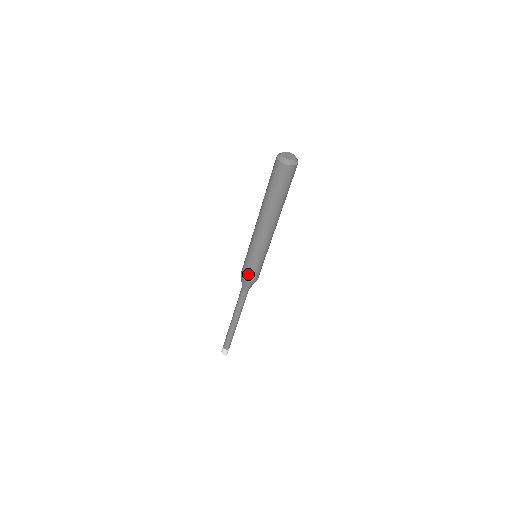
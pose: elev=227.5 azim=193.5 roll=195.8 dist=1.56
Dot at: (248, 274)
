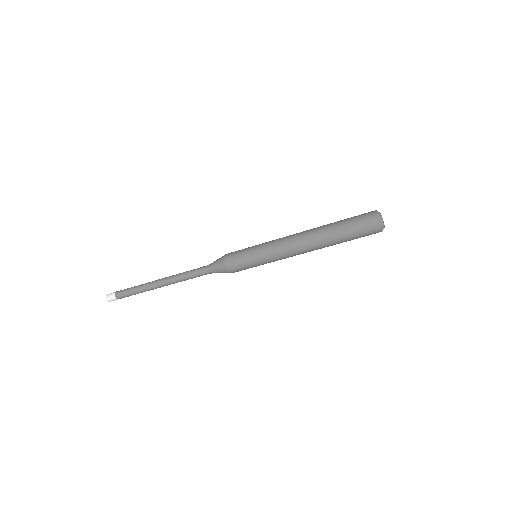
Dot at: (237, 268)
